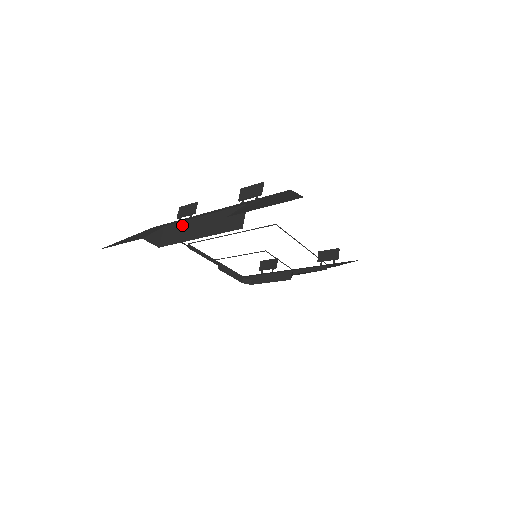
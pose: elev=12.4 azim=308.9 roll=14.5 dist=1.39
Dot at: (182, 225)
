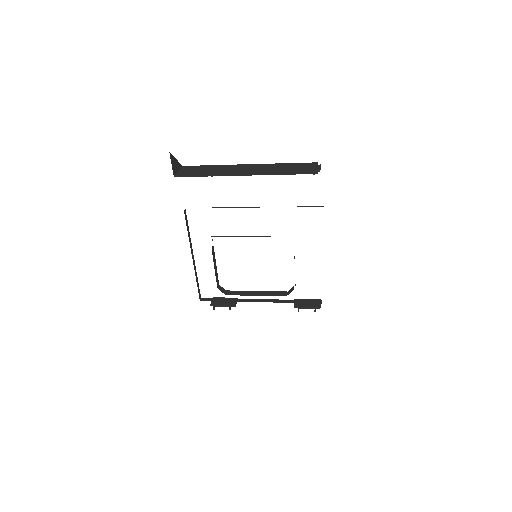
Dot at: (215, 167)
